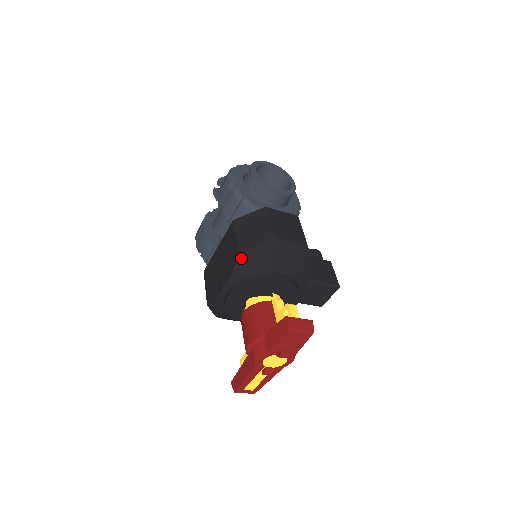
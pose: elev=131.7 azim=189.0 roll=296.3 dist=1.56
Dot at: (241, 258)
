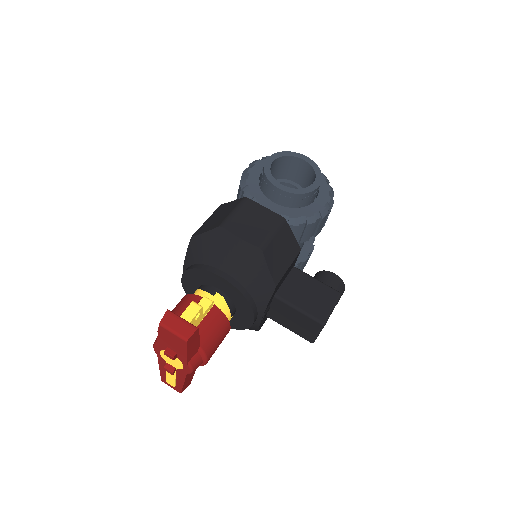
Dot at: (192, 241)
